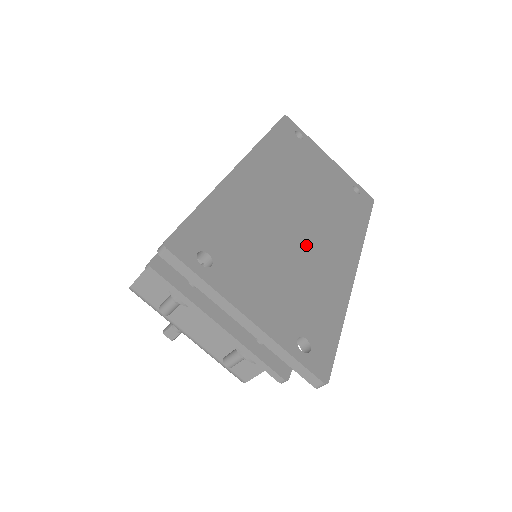
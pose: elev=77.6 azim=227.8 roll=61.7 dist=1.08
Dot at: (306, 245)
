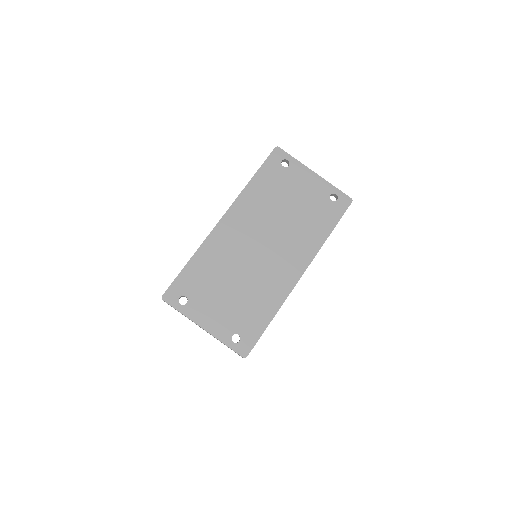
Dot at: (259, 270)
